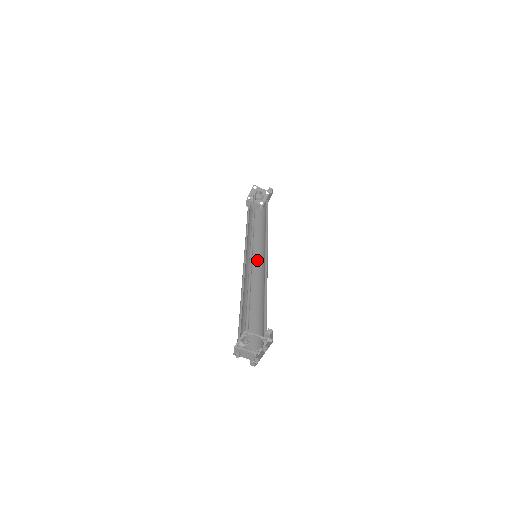
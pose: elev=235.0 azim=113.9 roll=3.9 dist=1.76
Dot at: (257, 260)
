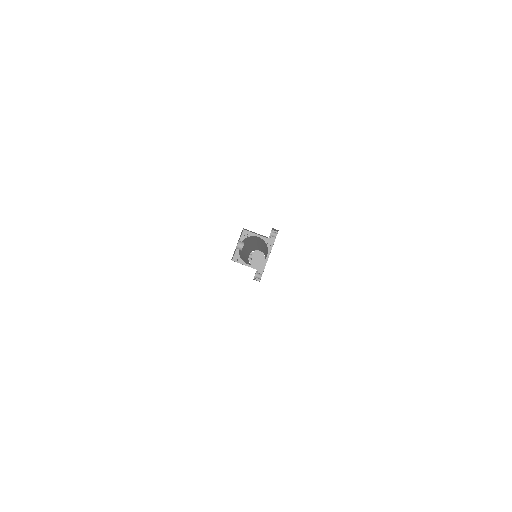
Dot at: occluded
